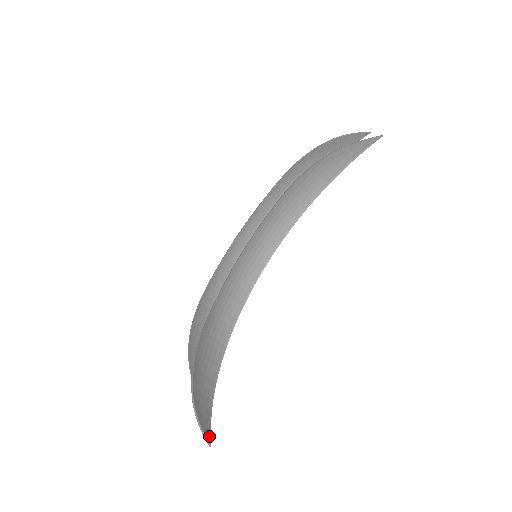
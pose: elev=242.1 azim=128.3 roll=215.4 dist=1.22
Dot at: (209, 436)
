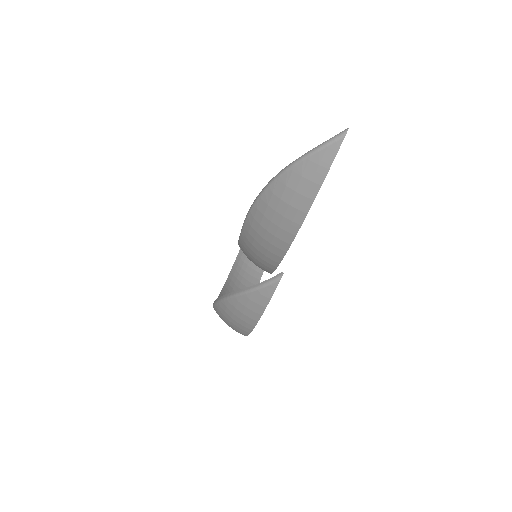
Dot at: (336, 145)
